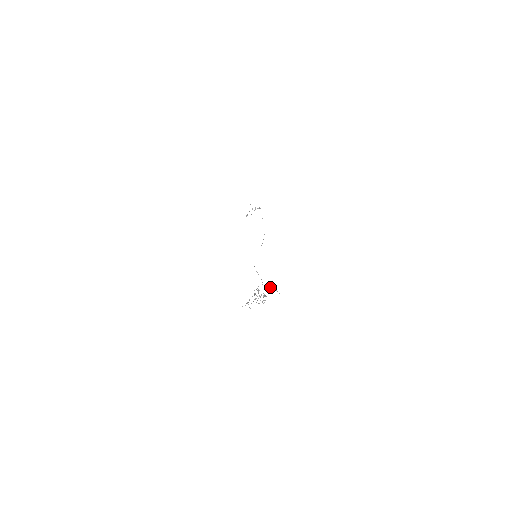
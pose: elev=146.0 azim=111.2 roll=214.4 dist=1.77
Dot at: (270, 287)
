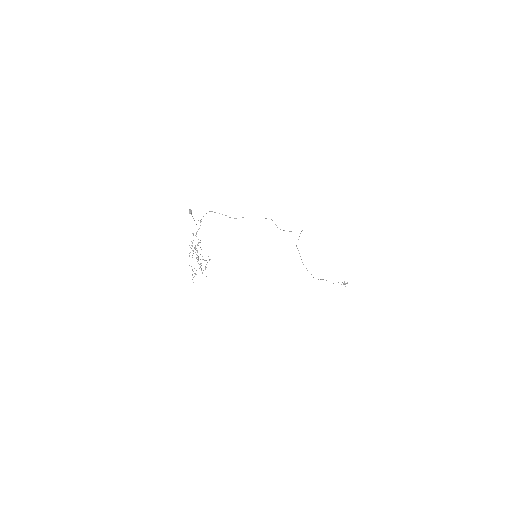
Dot at: (189, 212)
